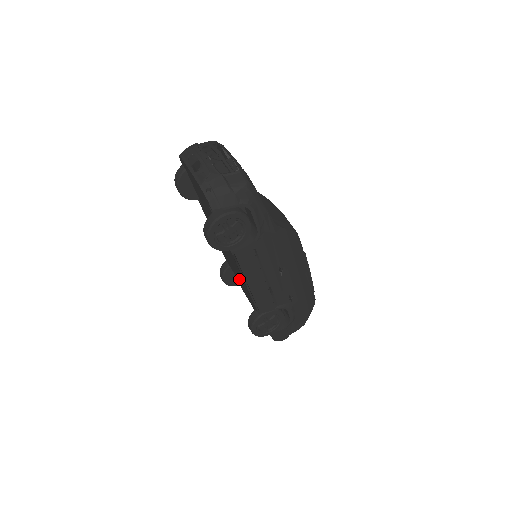
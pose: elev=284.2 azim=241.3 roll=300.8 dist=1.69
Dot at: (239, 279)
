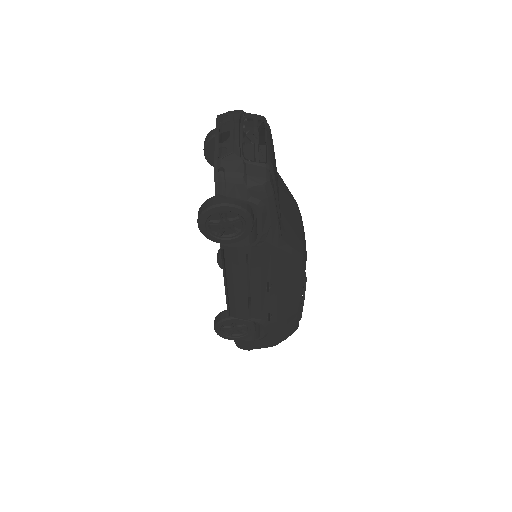
Dot at: occluded
